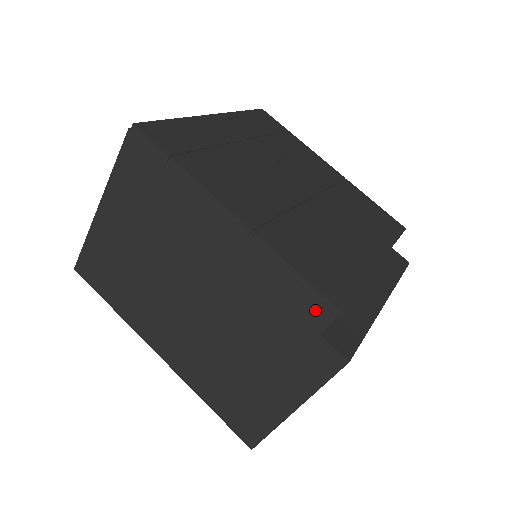
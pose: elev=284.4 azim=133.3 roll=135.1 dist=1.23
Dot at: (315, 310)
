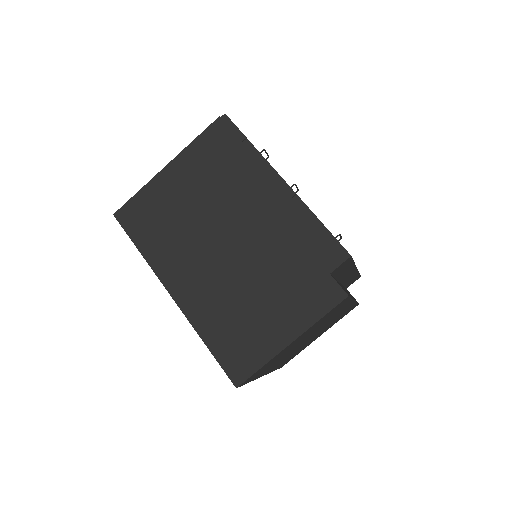
Dot at: (331, 254)
